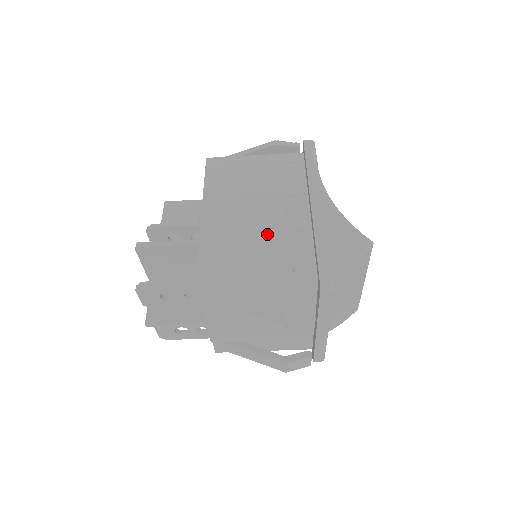
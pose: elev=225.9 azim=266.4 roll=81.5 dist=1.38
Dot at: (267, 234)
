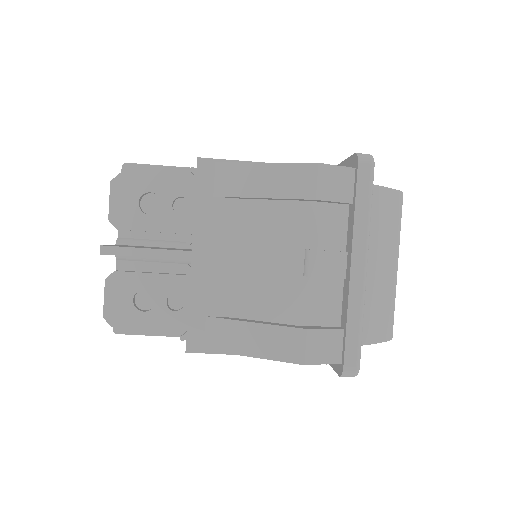
Dot at: occluded
